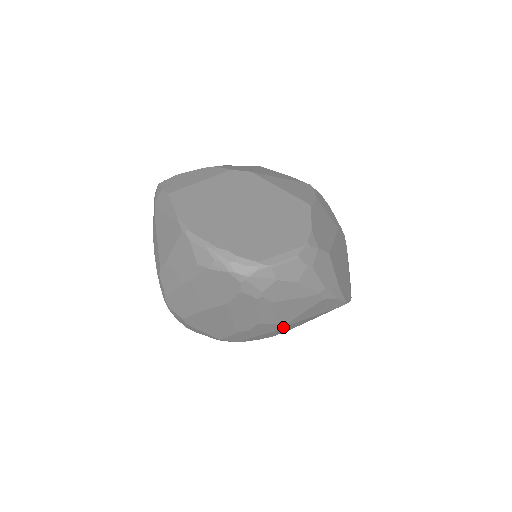
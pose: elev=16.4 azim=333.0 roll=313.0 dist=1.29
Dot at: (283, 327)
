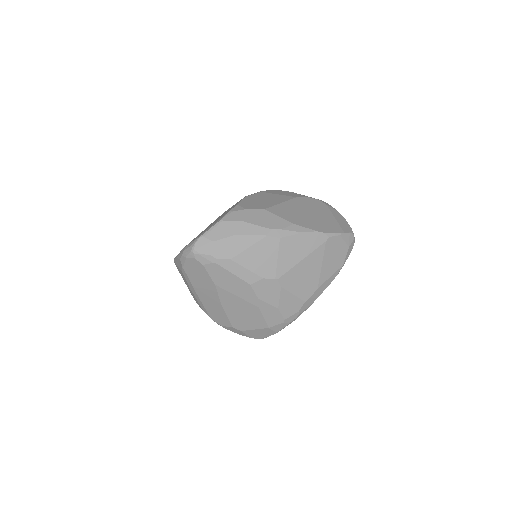
Dot at: (280, 280)
